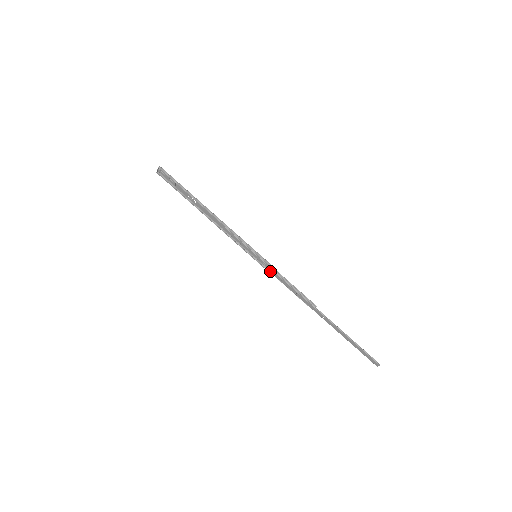
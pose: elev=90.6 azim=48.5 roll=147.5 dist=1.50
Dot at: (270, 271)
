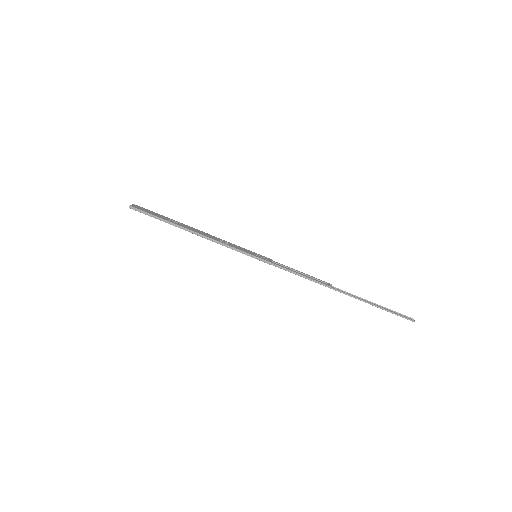
Dot at: (275, 265)
